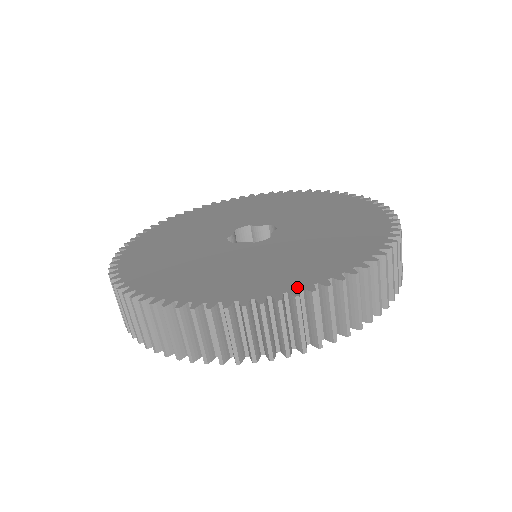
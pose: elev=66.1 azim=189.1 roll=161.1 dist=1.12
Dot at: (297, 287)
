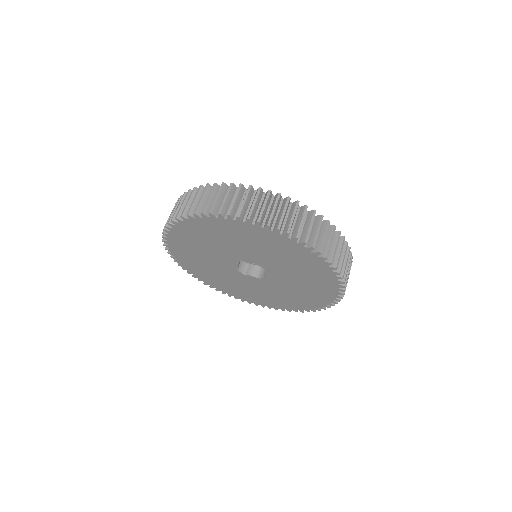
Dot at: occluded
